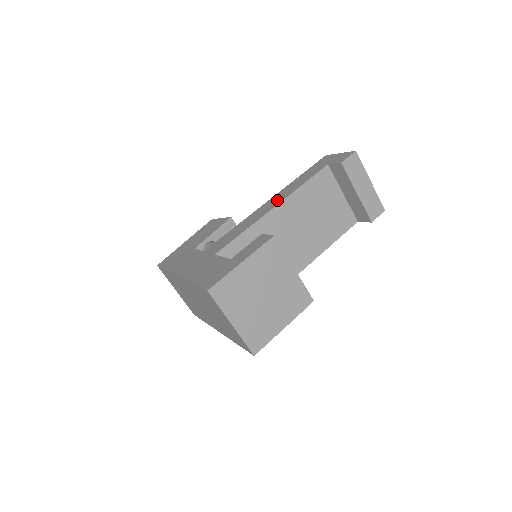
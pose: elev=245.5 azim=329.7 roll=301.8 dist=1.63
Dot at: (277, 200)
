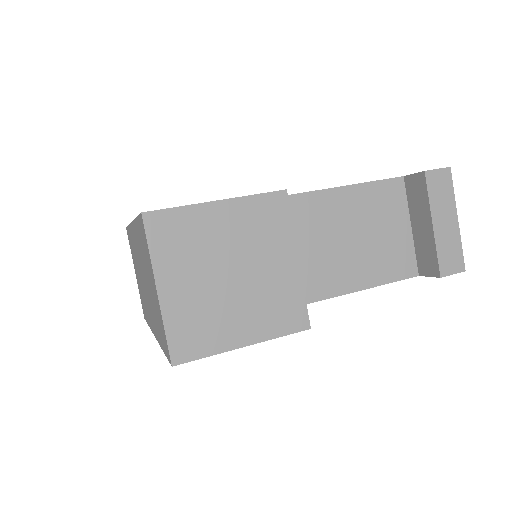
Dot at: occluded
